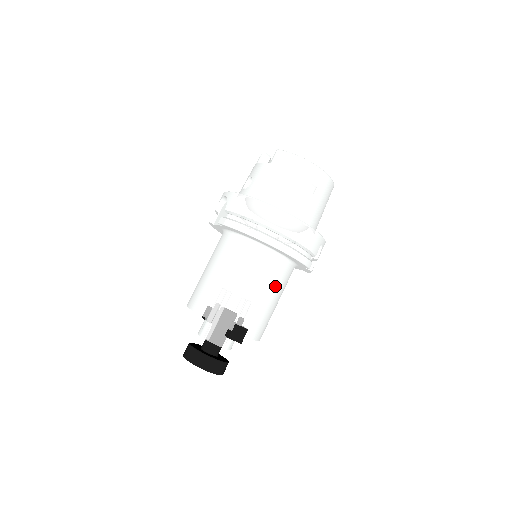
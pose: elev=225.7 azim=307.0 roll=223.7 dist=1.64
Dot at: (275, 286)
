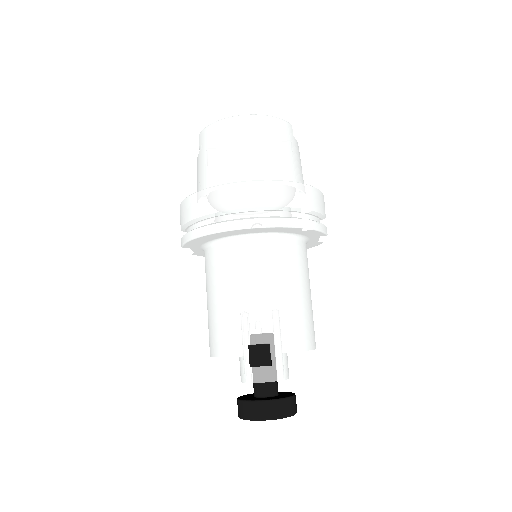
Dot at: (275, 274)
